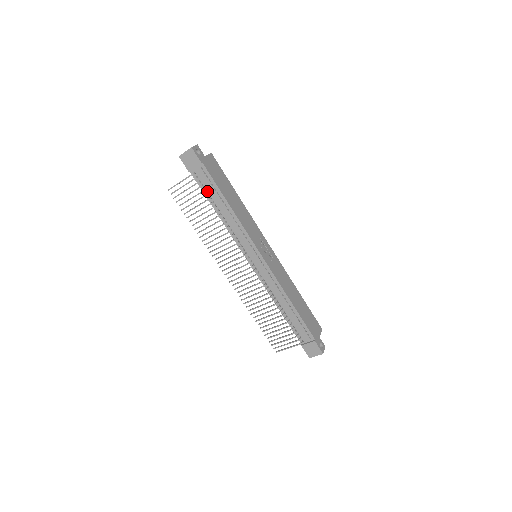
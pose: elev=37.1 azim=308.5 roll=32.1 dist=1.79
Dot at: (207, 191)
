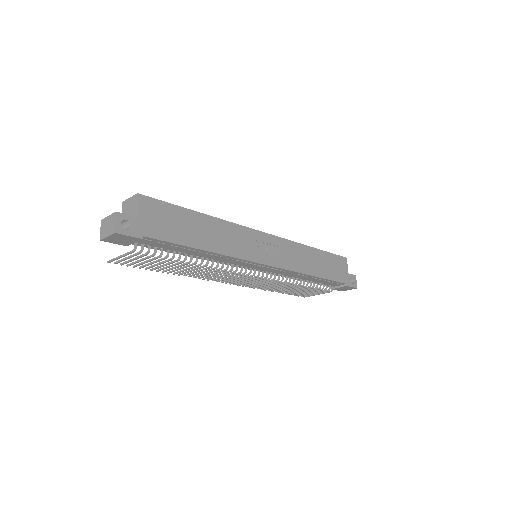
Dot at: (165, 249)
